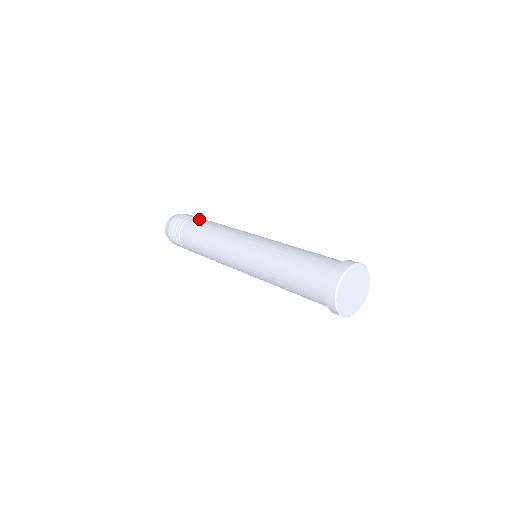
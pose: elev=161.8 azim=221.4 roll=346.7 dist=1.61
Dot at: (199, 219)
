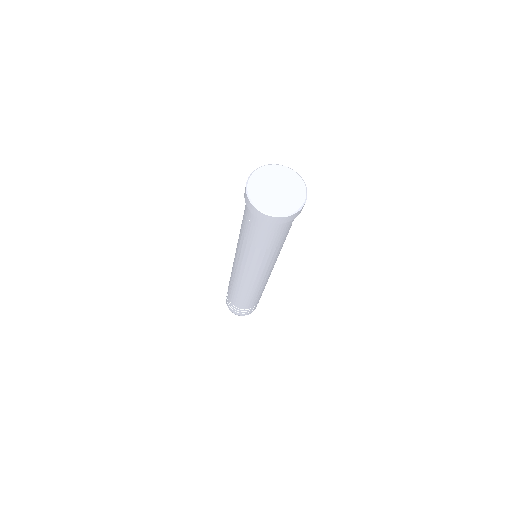
Dot at: occluded
